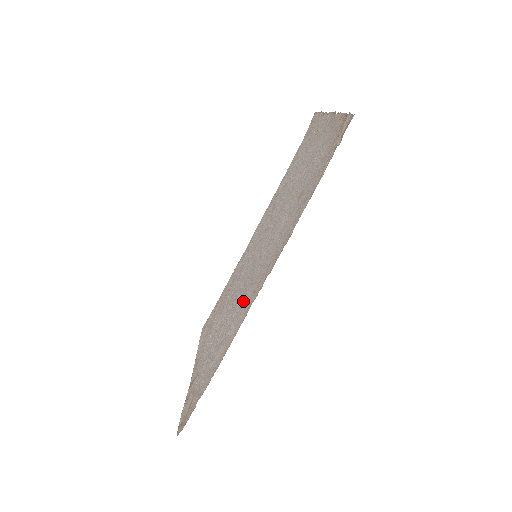
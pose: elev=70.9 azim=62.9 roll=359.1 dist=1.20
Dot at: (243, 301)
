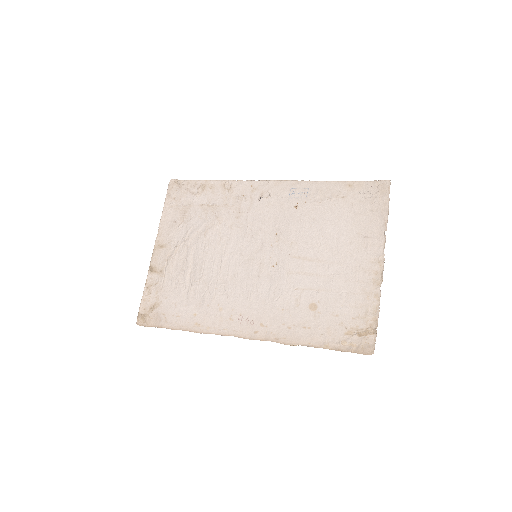
Dot at: (229, 304)
